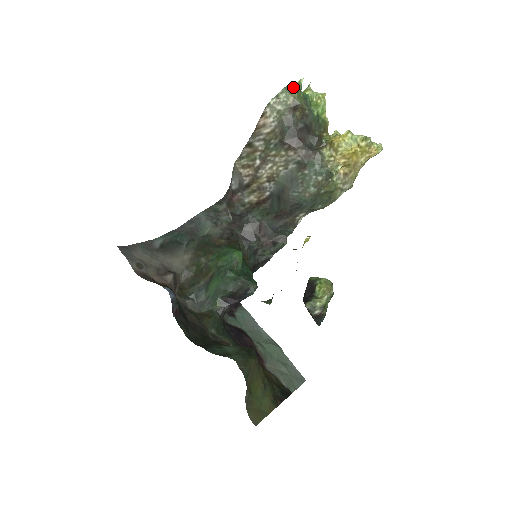
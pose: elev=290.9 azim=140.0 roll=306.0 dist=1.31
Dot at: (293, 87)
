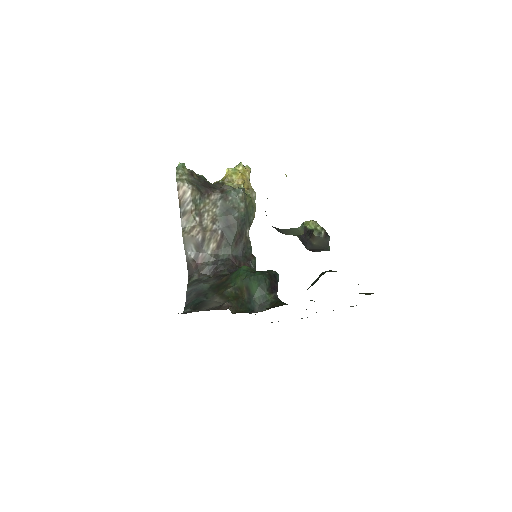
Dot at: (181, 164)
